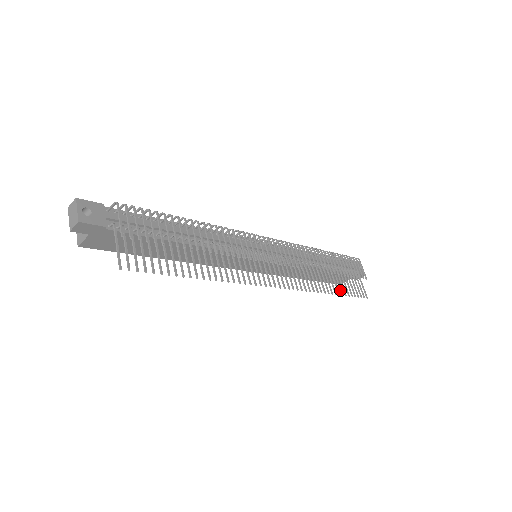
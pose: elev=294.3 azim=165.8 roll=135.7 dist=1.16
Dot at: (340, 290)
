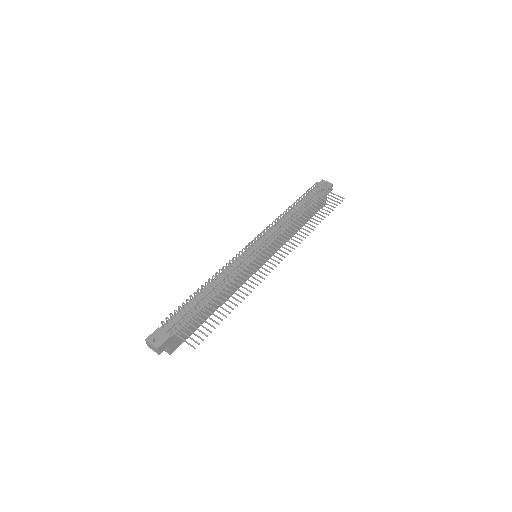
Dot at: (322, 216)
